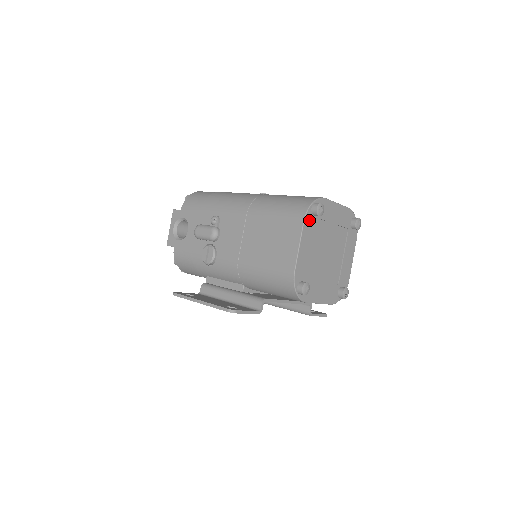
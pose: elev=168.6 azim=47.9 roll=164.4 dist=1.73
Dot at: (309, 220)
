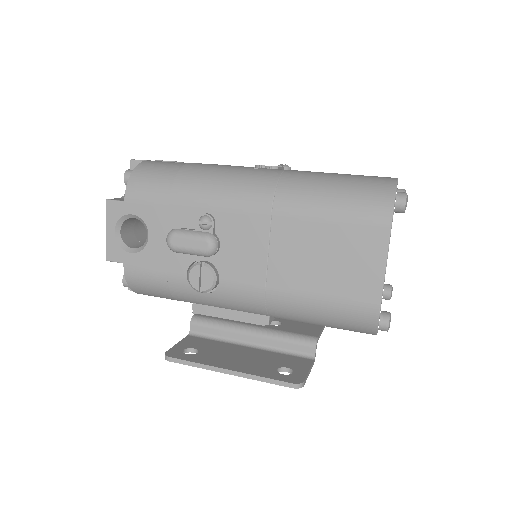
Dot at: occluded
